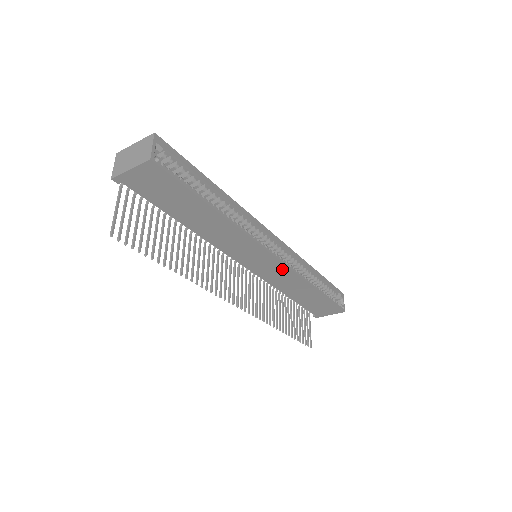
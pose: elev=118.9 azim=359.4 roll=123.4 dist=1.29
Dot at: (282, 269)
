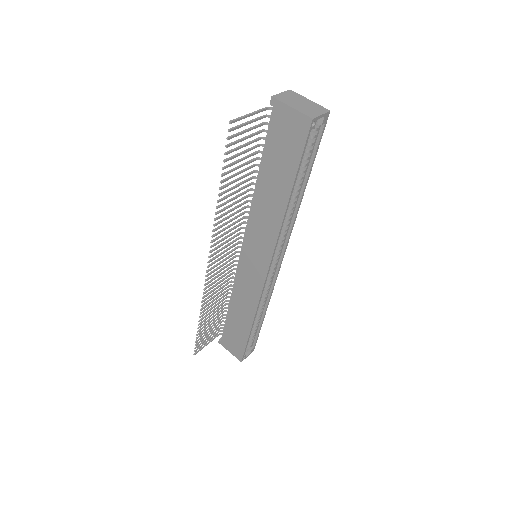
Dot at: (258, 284)
